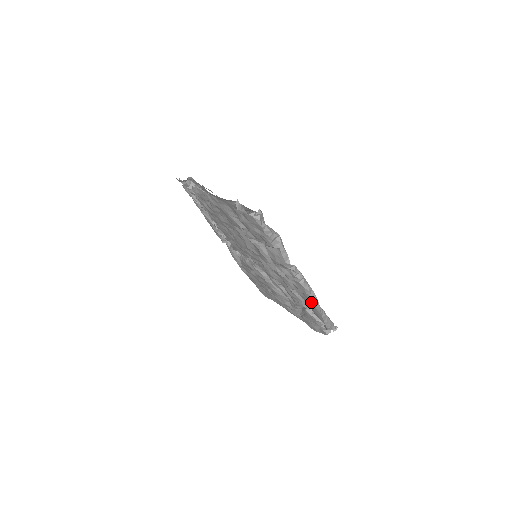
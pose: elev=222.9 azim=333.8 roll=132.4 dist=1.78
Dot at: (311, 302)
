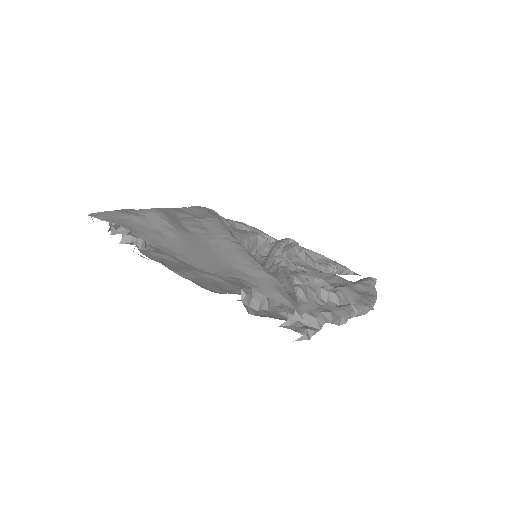
Dot at: occluded
